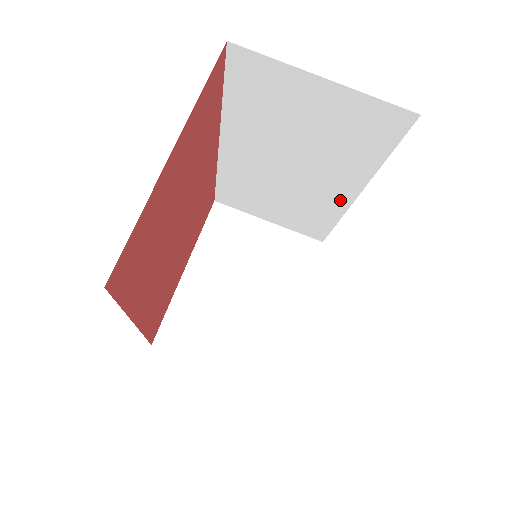
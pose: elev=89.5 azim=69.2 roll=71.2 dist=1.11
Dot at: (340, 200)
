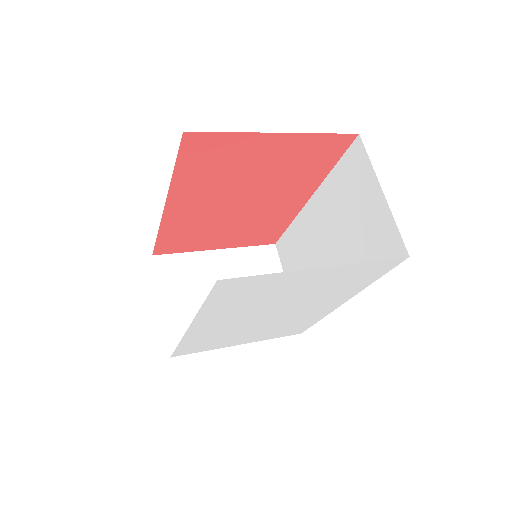
Dot at: occluded
